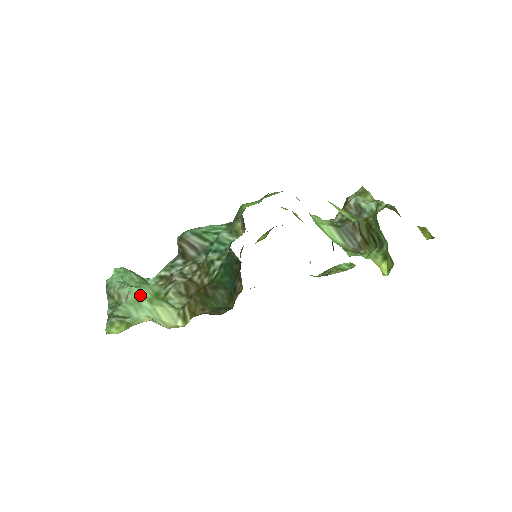
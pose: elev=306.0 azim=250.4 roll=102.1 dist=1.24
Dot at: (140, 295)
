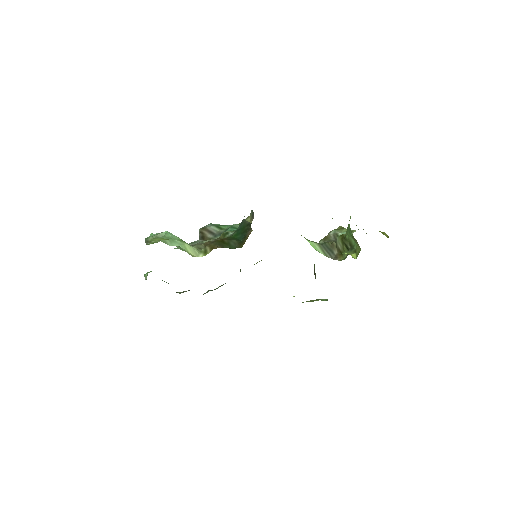
Dot at: (174, 237)
